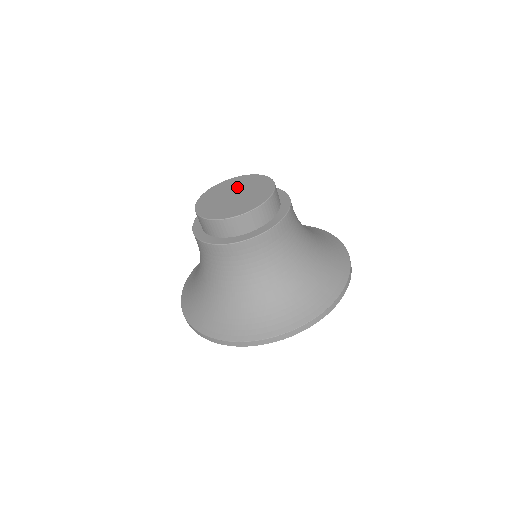
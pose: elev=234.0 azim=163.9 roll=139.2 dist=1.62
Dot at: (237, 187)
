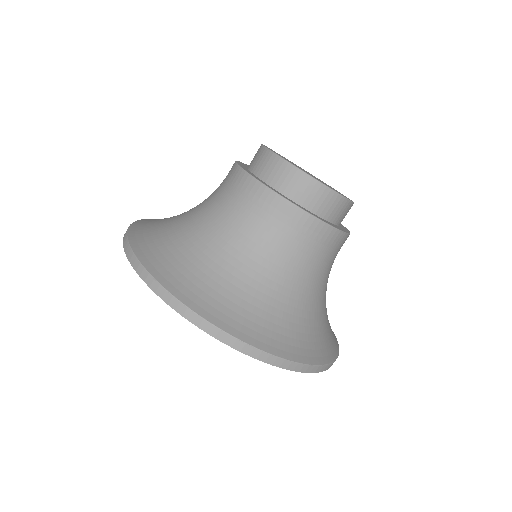
Dot at: occluded
